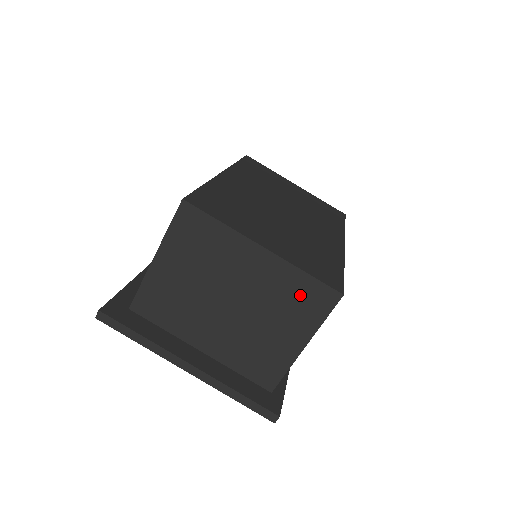
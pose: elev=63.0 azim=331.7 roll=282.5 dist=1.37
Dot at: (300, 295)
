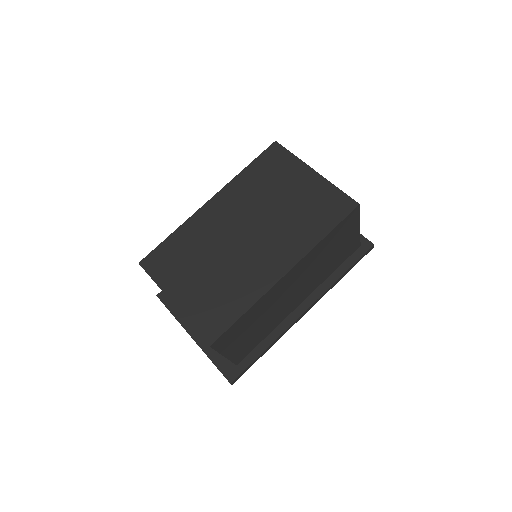
Dot at: occluded
